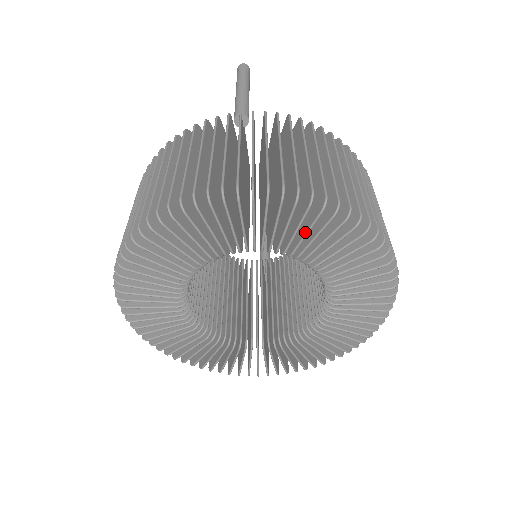
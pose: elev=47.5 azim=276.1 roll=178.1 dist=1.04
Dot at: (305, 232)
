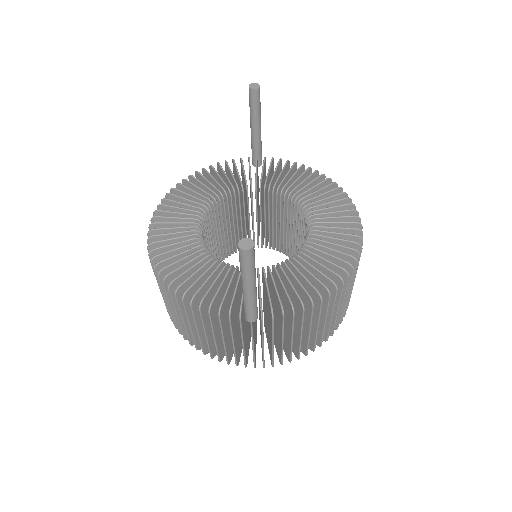
Dot at: occluded
